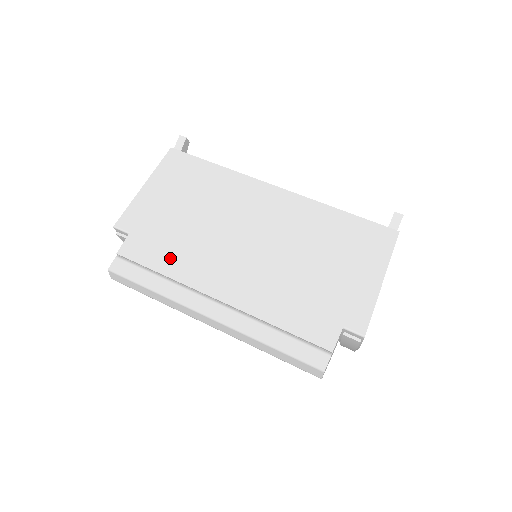
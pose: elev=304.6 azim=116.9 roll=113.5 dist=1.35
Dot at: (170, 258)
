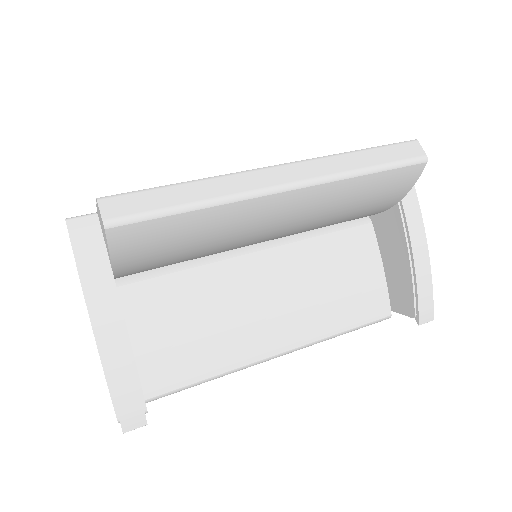
Dot at: occluded
